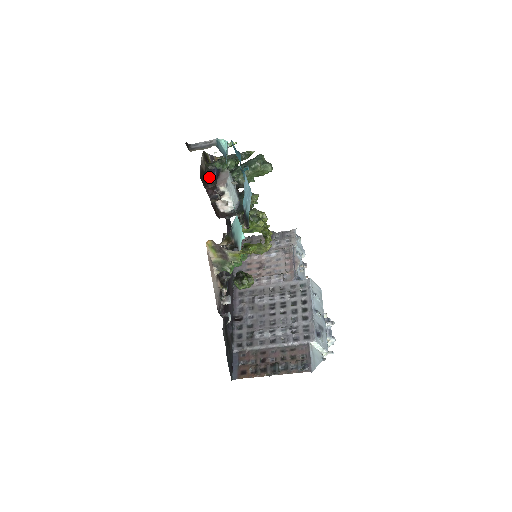
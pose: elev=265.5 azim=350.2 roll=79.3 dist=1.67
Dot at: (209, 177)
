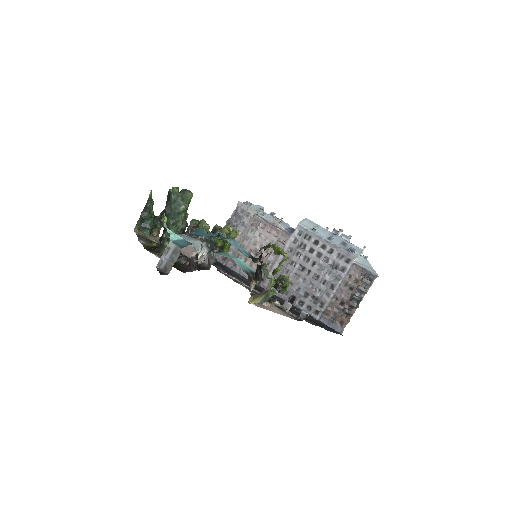
Dot at: (177, 260)
